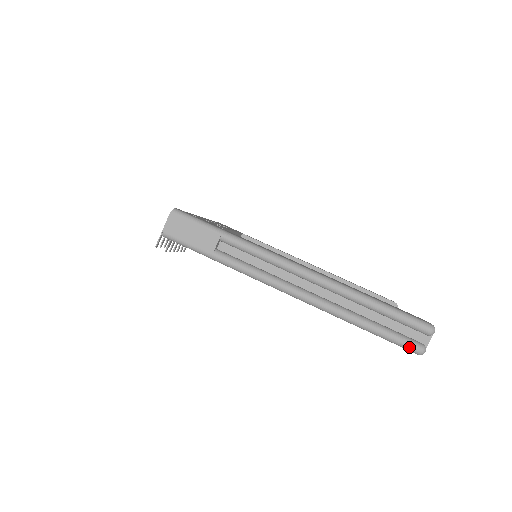
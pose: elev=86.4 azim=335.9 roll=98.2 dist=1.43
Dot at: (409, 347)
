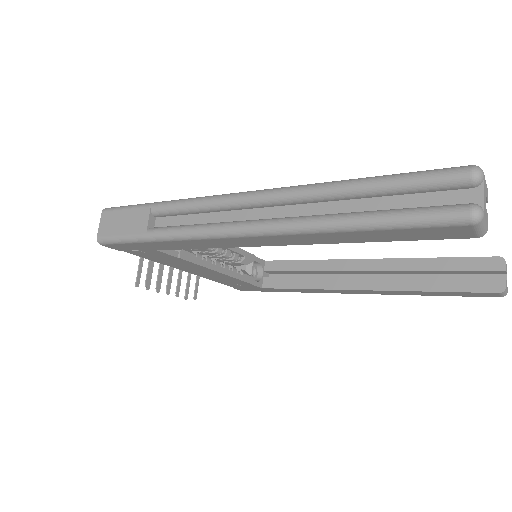
Dot at: (445, 217)
